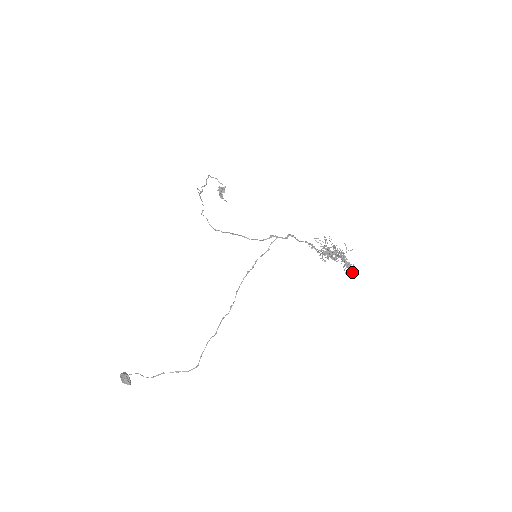
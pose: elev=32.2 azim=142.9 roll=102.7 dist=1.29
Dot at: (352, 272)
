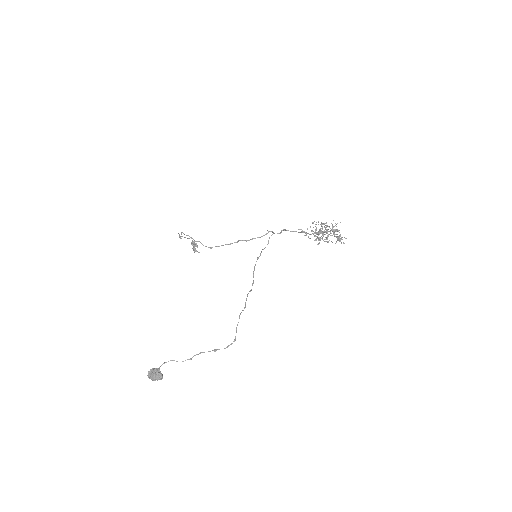
Dot at: occluded
